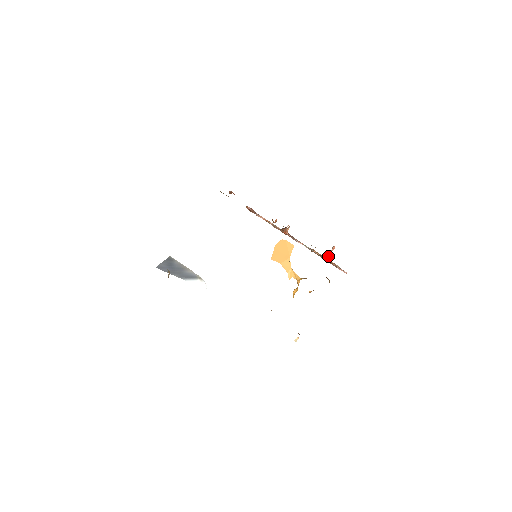
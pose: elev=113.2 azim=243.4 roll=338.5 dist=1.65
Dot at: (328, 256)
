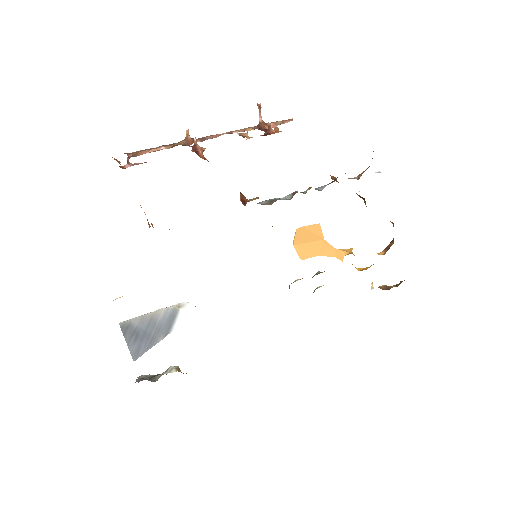
Dot at: (272, 129)
